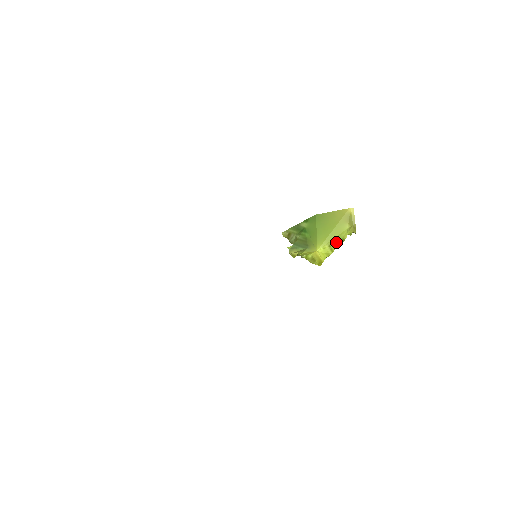
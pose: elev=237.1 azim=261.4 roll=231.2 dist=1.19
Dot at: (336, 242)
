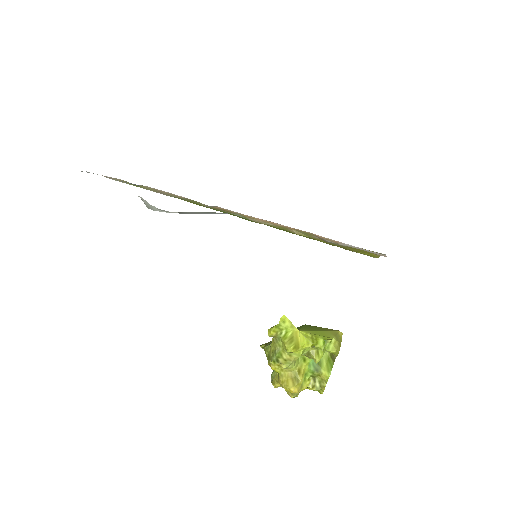
Dot at: (319, 338)
